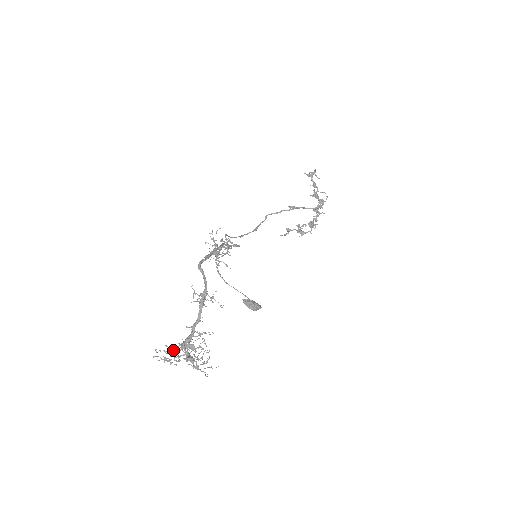
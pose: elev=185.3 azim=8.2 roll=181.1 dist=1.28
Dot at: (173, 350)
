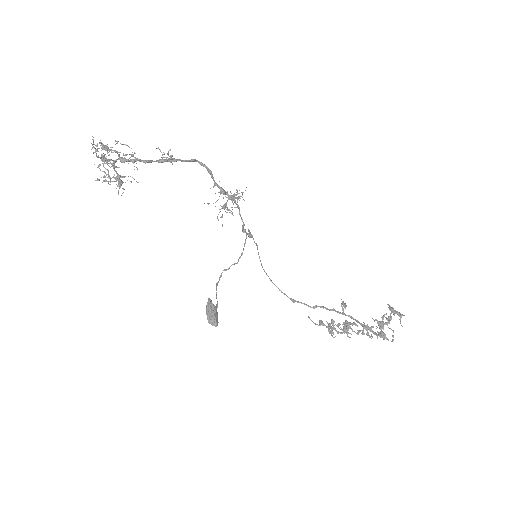
Dot at: (106, 145)
